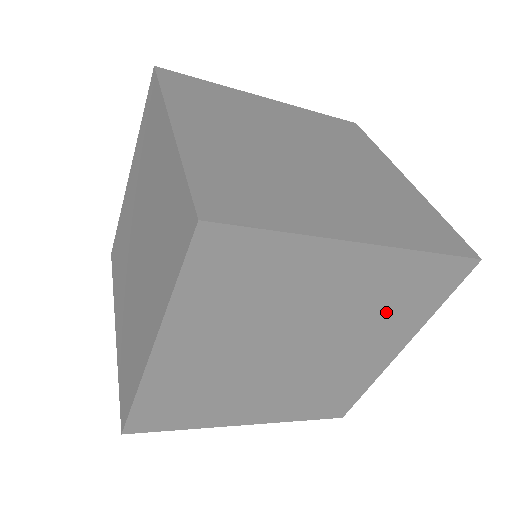
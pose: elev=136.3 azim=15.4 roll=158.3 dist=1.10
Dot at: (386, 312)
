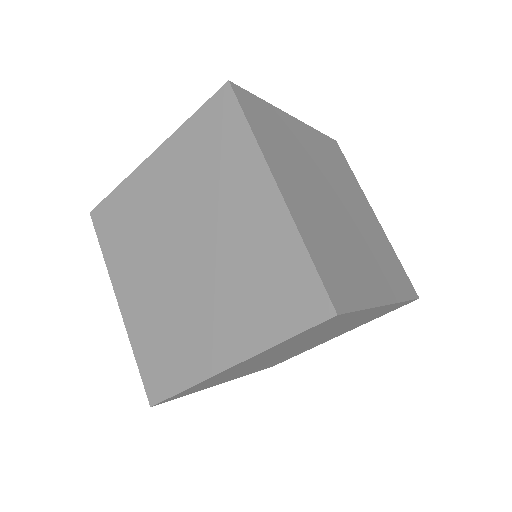
Dot at: (356, 324)
